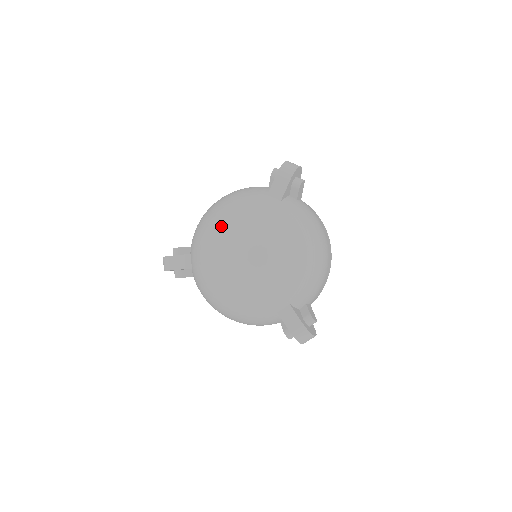
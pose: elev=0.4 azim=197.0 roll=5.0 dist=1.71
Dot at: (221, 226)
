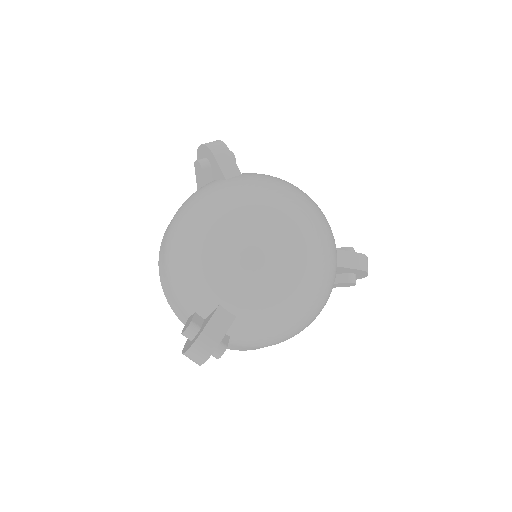
Dot at: (240, 227)
